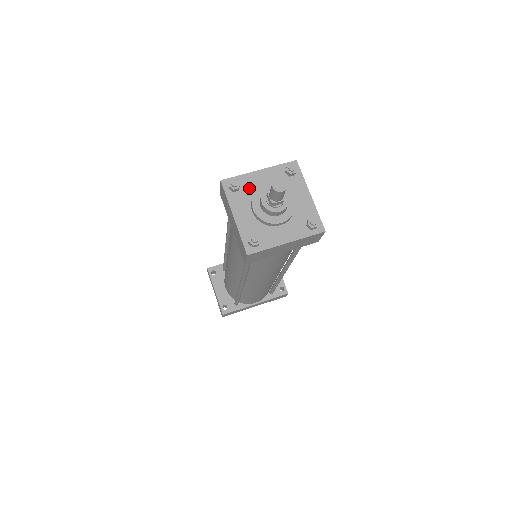
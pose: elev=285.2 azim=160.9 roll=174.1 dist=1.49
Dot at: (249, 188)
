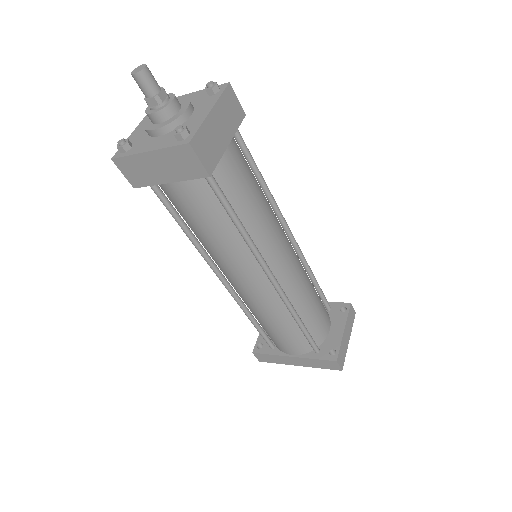
Dot at: occluded
